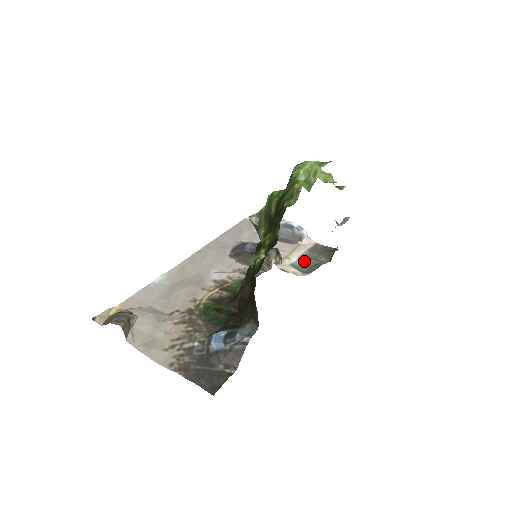
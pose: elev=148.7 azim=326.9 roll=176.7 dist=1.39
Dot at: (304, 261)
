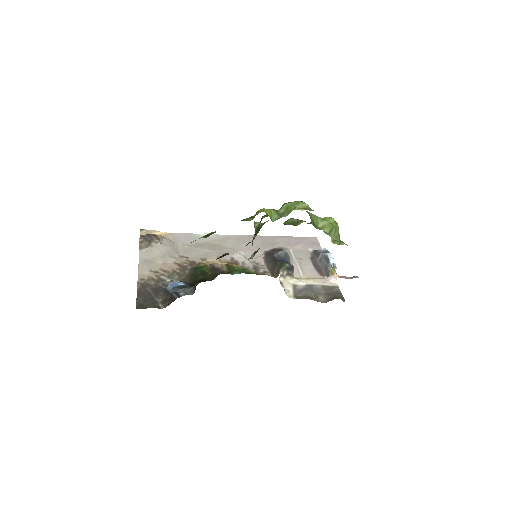
Dot at: (306, 289)
